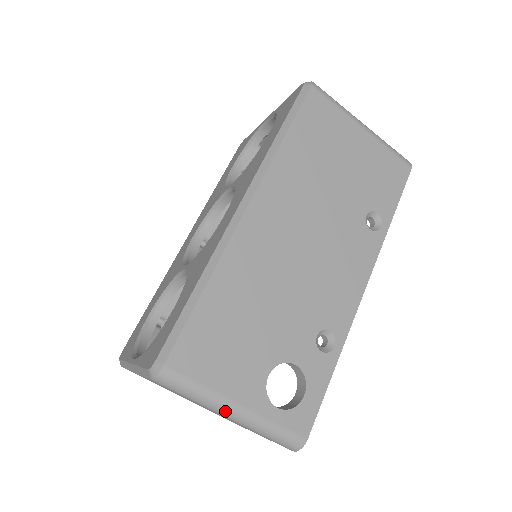
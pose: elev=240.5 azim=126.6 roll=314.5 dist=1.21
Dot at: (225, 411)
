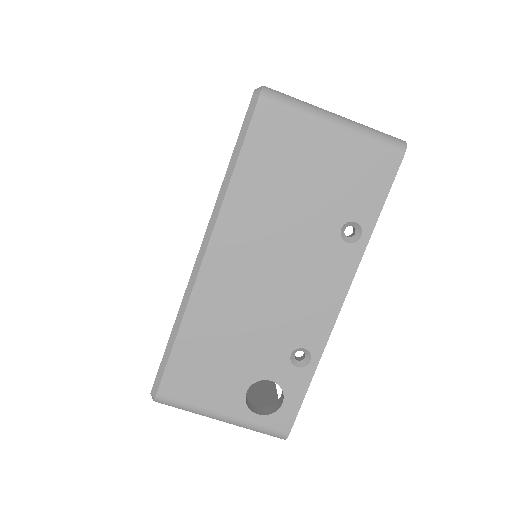
Dot at: (214, 418)
